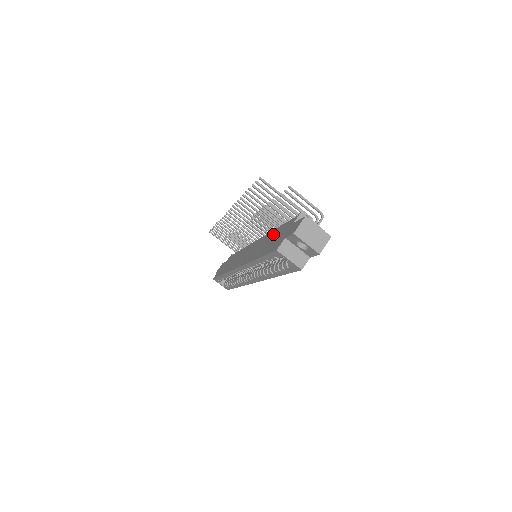
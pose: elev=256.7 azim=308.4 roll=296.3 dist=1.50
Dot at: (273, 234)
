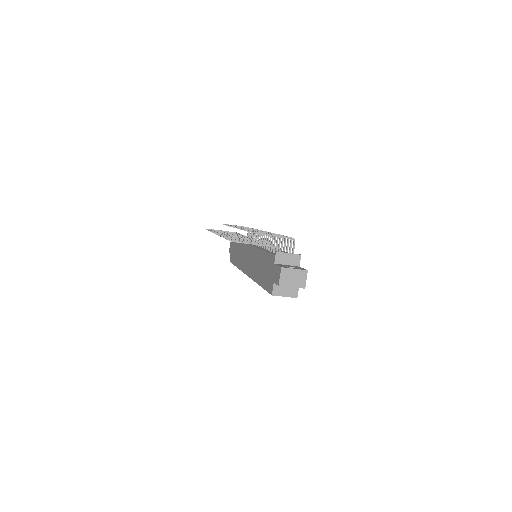
Dot at: (262, 258)
